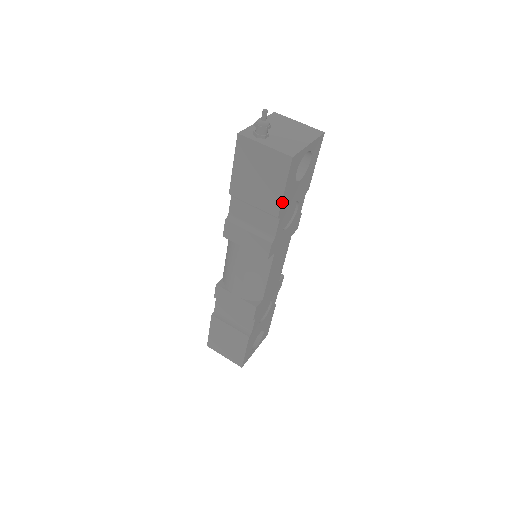
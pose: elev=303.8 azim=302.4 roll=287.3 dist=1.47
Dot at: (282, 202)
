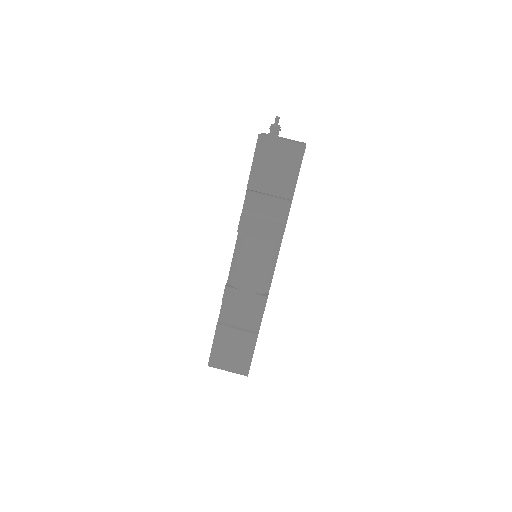
Dot at: occluded
